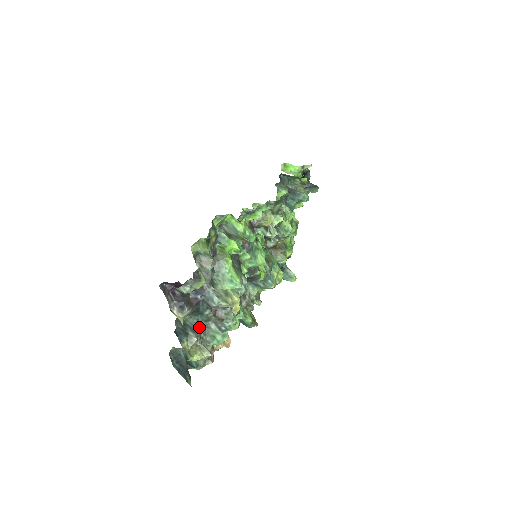
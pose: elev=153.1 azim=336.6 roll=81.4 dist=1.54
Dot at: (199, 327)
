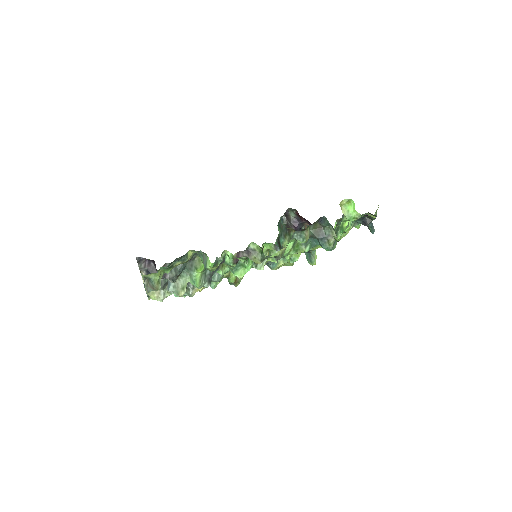
Dot at: (166, 282)
